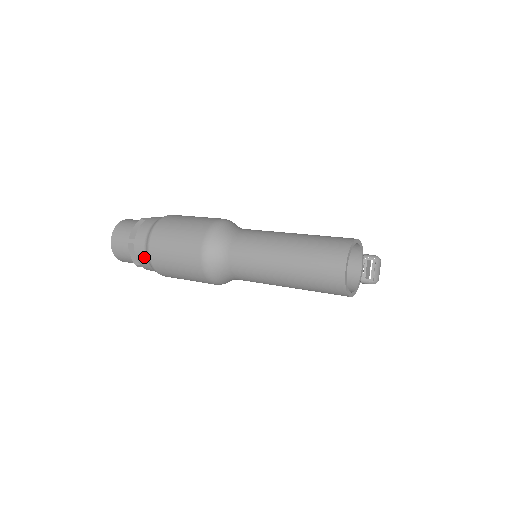
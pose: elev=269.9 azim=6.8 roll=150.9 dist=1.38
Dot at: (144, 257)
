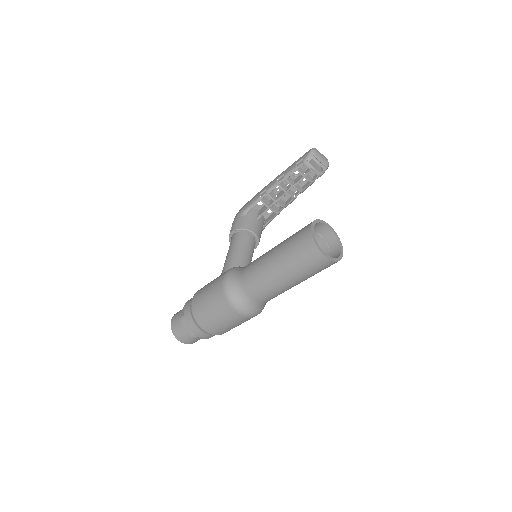
Dot at: (211, 336)
